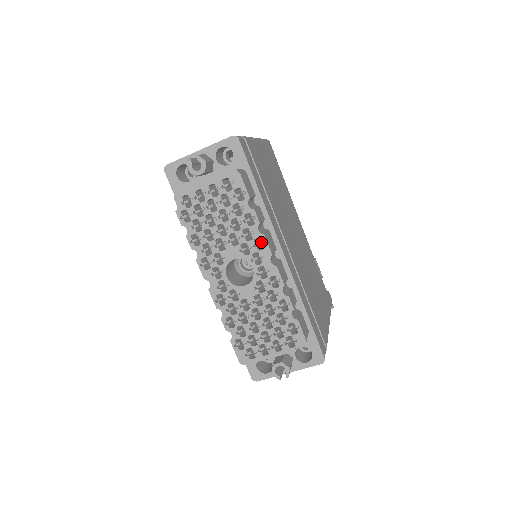
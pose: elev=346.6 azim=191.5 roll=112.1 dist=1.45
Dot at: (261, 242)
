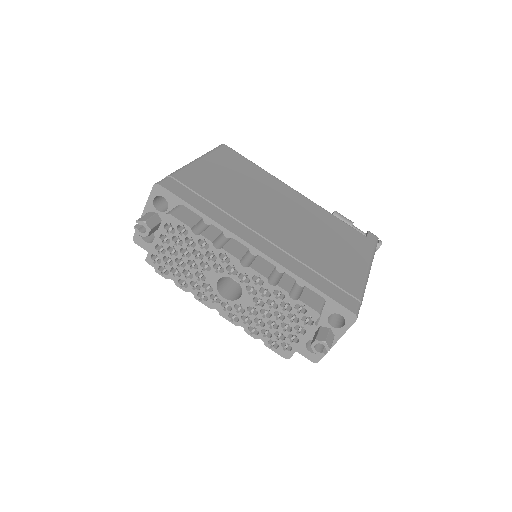
Dot at: (226, 255)
